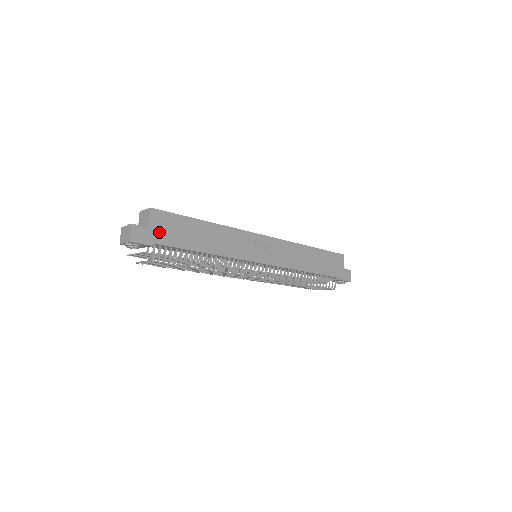
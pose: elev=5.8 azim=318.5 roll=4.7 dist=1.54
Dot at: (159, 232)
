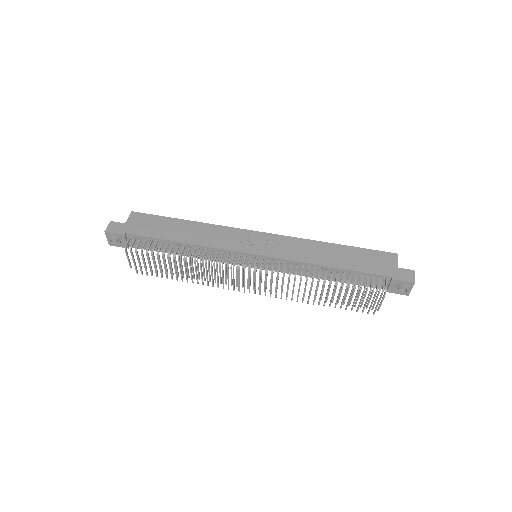
Dot at: (134, 226)
